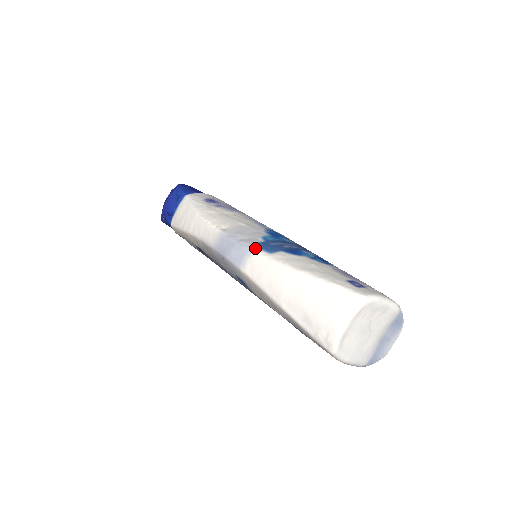
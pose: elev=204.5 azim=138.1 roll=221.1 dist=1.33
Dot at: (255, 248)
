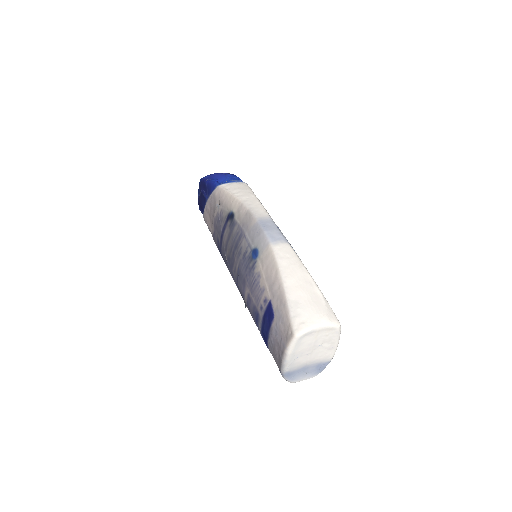
Dot at: (289, 243)
